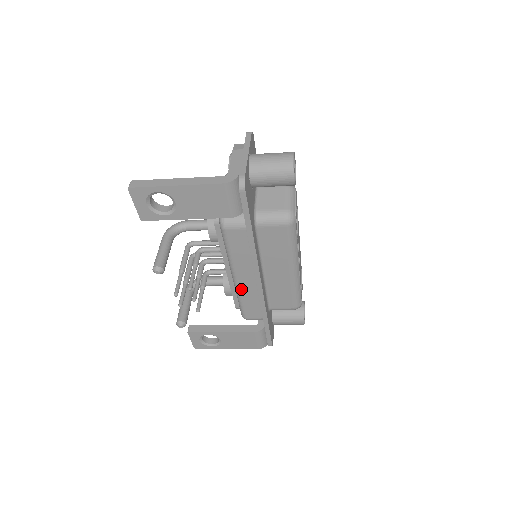
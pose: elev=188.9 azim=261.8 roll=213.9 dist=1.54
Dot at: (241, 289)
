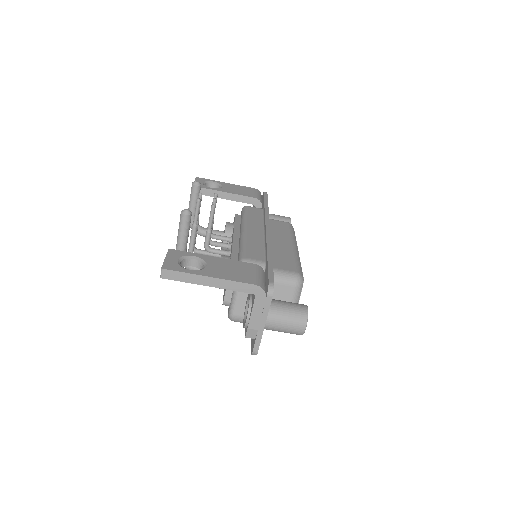
Dot at: (248, 236)
